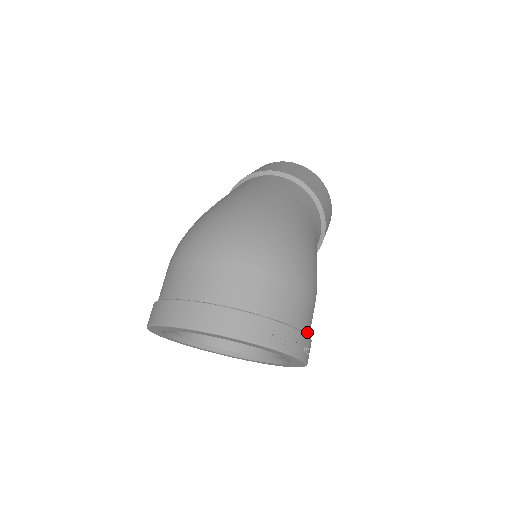
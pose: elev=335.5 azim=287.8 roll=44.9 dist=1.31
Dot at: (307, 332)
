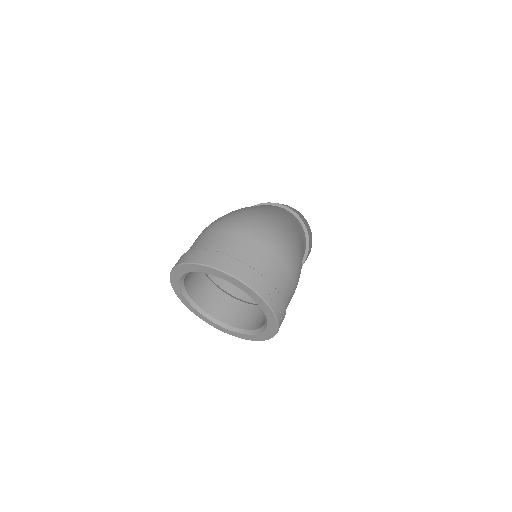
Dot at: occluded
